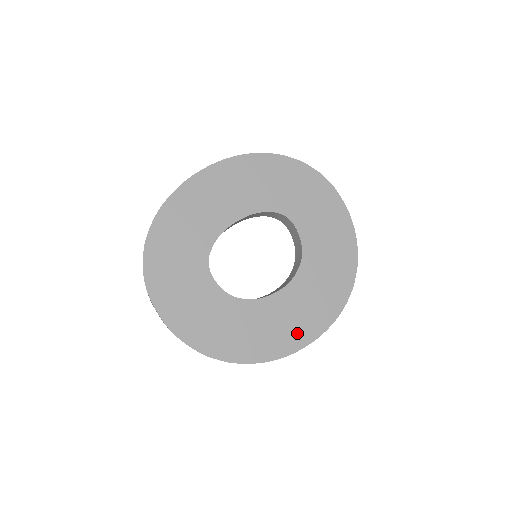
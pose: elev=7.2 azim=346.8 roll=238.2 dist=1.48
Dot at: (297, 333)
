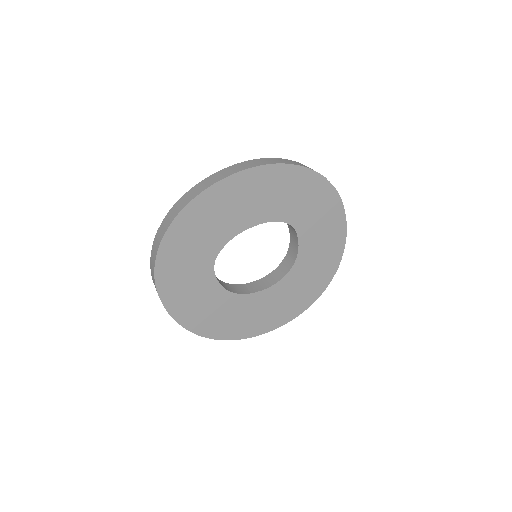
Dot at: (273, 319)
